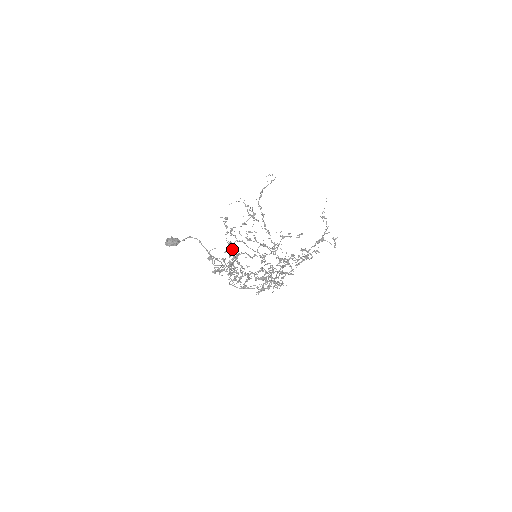
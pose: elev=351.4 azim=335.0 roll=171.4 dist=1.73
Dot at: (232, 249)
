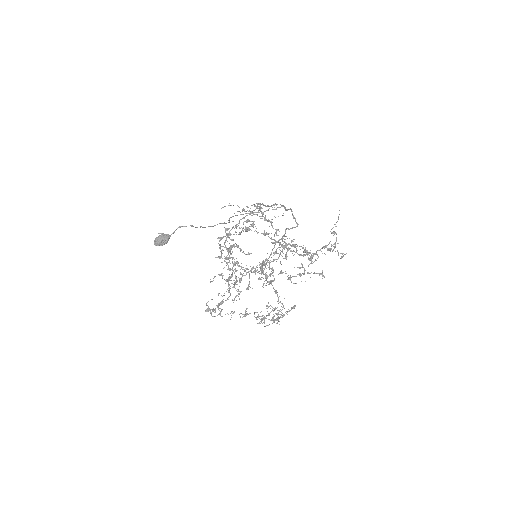
Dot at: (229, 262)
